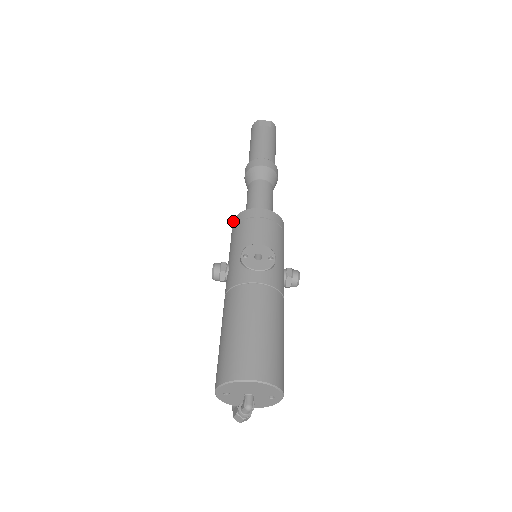
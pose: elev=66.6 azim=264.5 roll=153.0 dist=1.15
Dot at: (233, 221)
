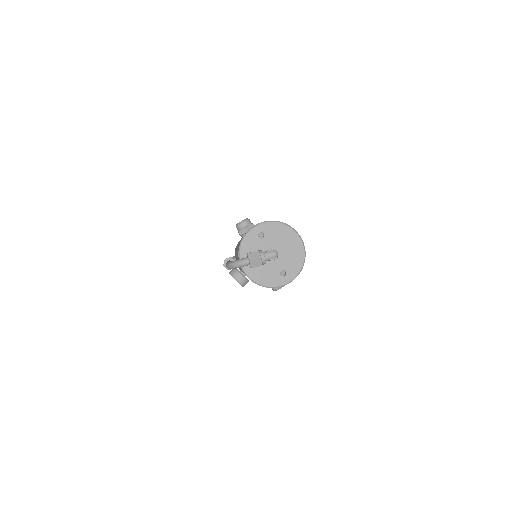
Dot at: occluded
